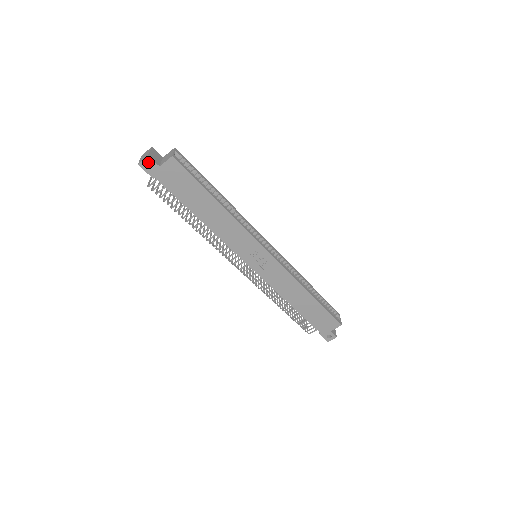
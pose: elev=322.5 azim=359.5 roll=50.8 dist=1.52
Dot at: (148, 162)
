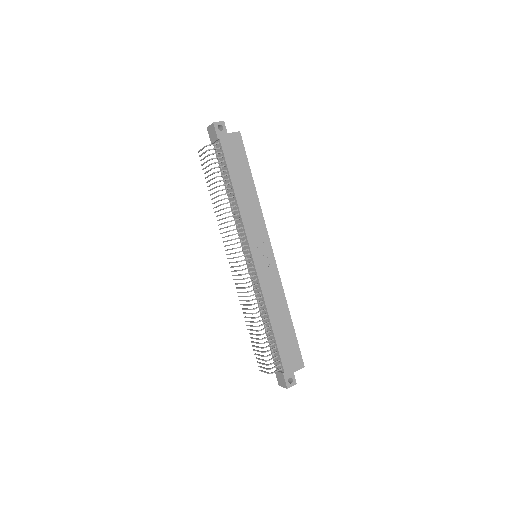
Dot at: occluded
